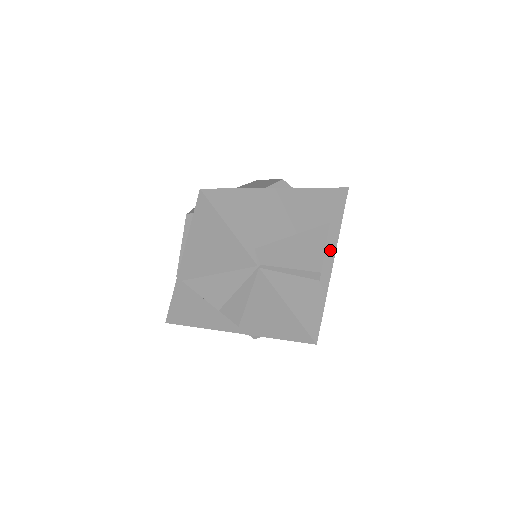
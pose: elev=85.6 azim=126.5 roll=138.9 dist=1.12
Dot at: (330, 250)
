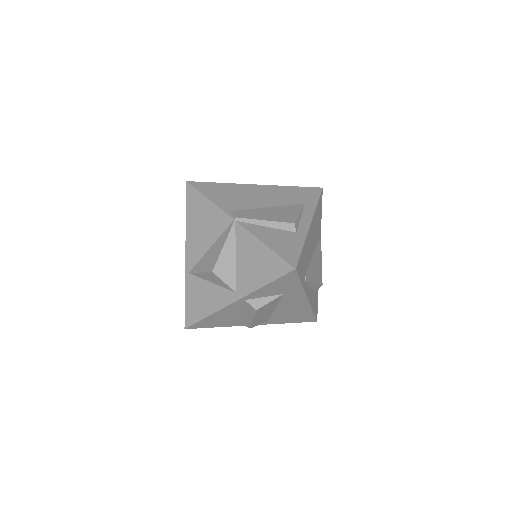
Dot at: (306, 217)
